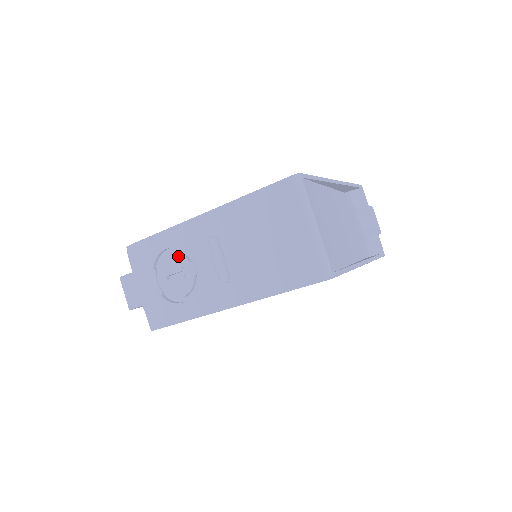
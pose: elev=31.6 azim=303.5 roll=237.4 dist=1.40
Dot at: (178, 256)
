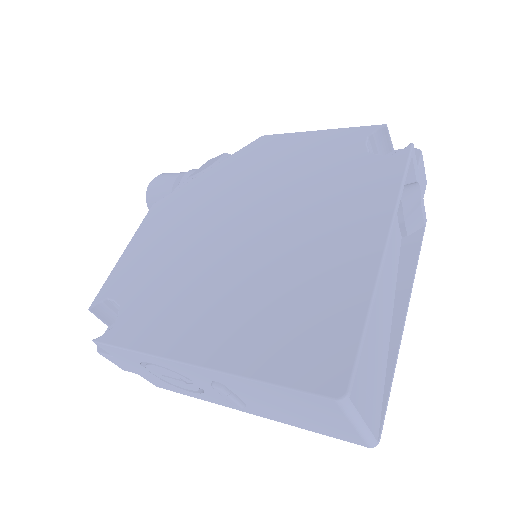
Dot at: (171, 372)
